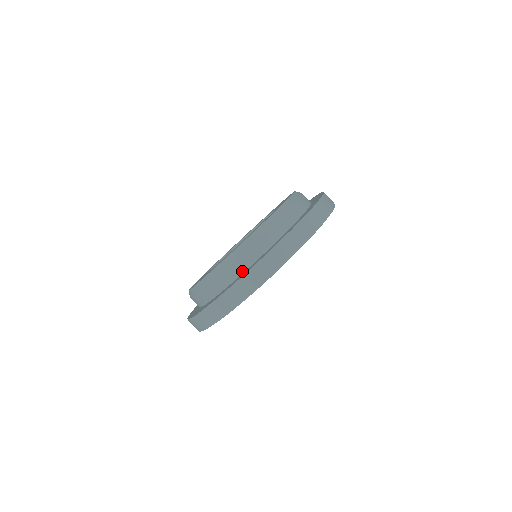
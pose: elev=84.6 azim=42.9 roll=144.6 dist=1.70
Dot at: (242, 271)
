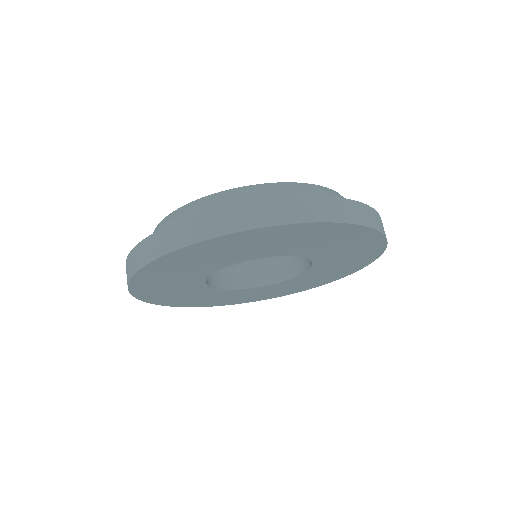
Dot at: occluded
